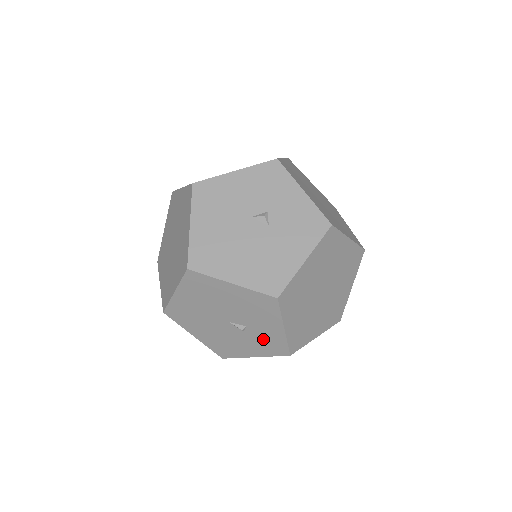
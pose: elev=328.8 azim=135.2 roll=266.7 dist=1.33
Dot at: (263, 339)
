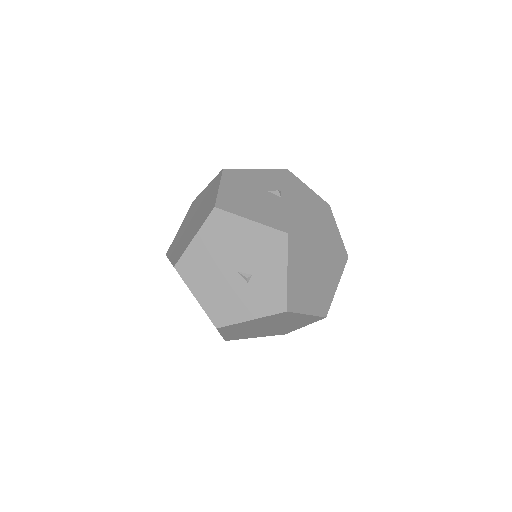
Dot at: (264, 291)
